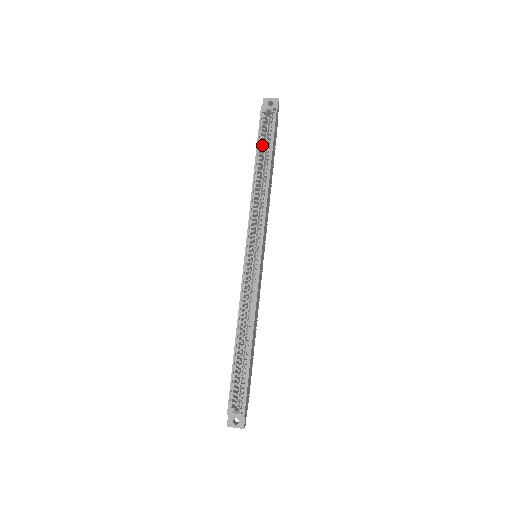
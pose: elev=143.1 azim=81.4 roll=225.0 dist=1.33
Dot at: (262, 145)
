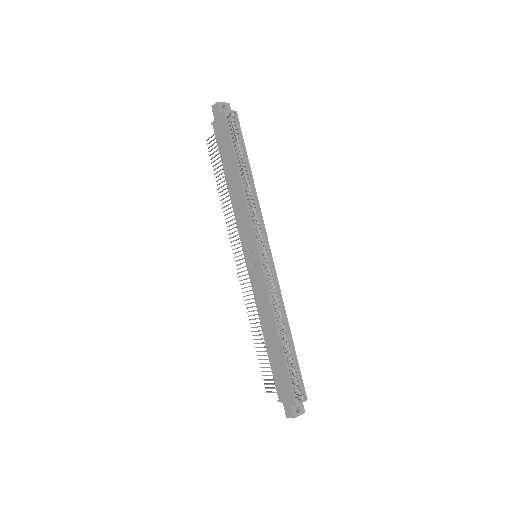
Dot at: (236, 149)
